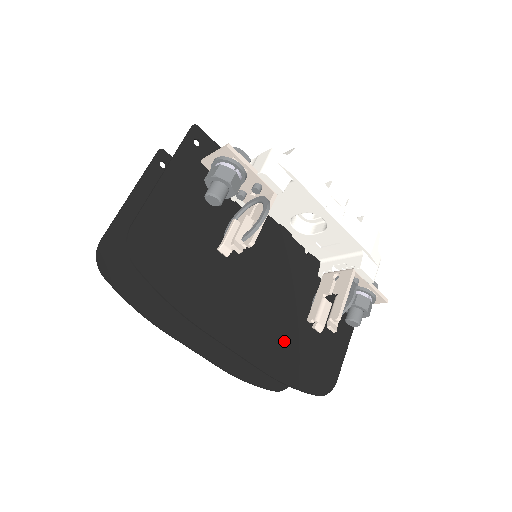
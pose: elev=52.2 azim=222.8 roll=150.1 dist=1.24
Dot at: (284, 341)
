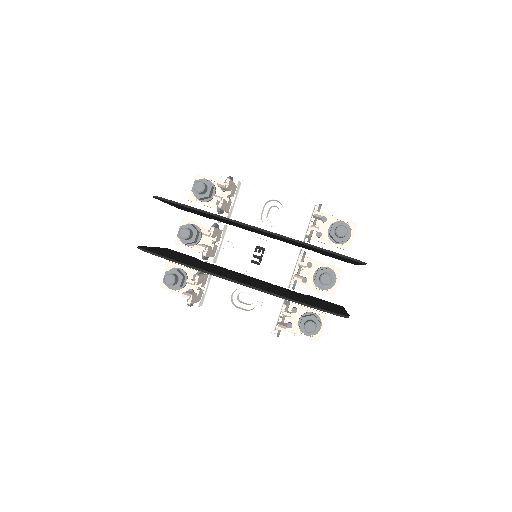
Dot at: occluded
